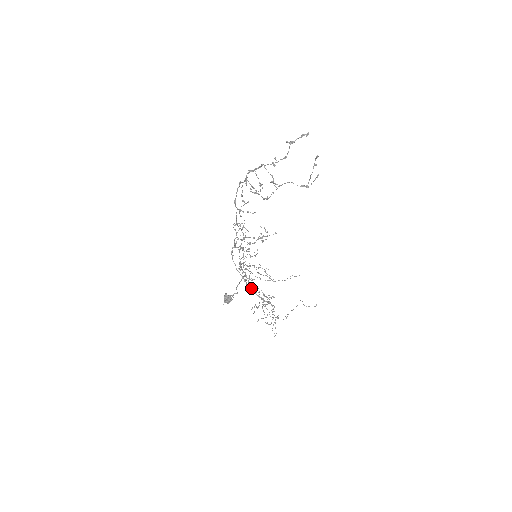
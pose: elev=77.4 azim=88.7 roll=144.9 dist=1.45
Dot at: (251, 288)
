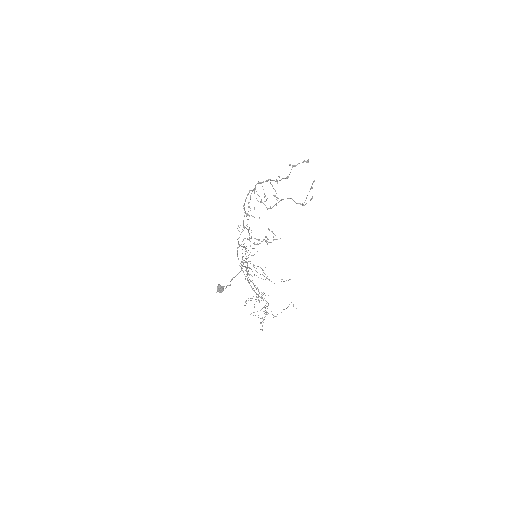
Dot at: (249, 283)
